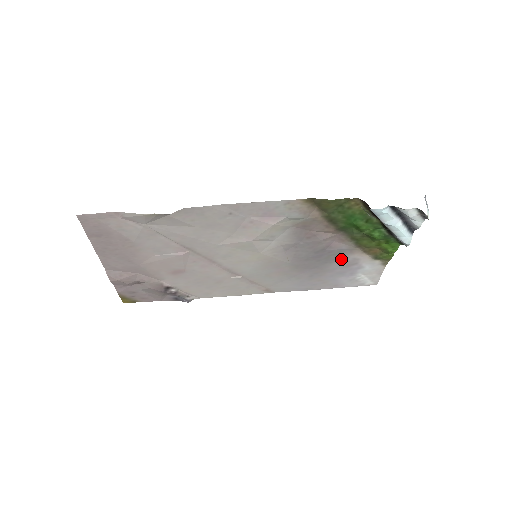
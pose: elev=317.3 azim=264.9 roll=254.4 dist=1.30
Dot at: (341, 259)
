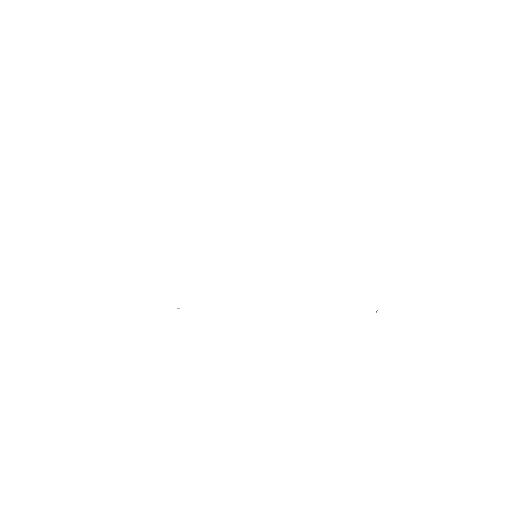
Dot at: occluded
